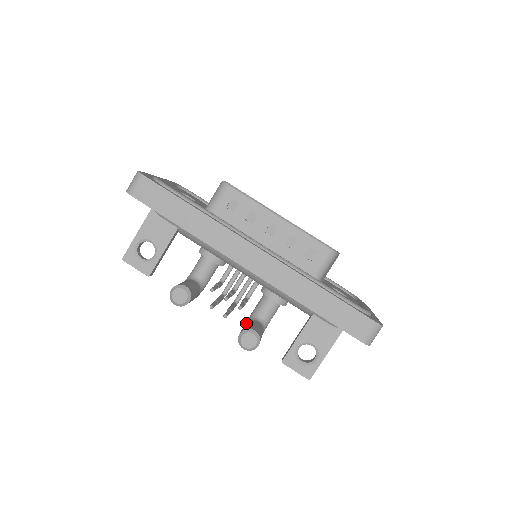
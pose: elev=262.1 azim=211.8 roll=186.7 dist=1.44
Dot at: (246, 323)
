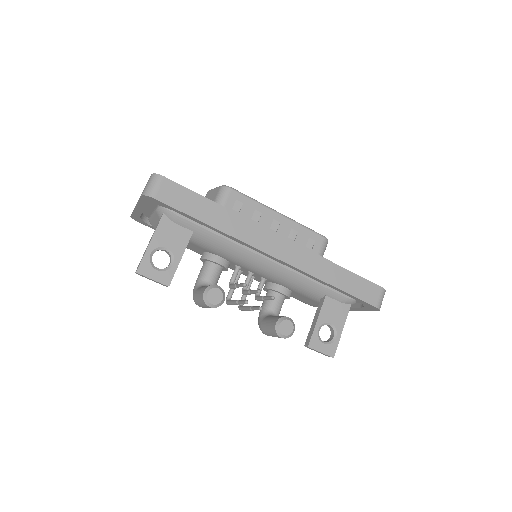
Dot at: (266, 318)
